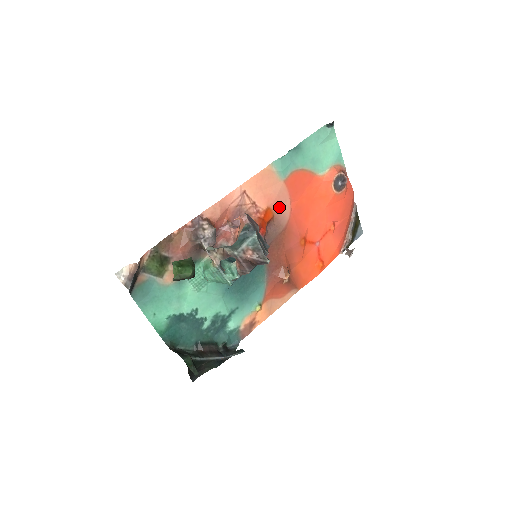
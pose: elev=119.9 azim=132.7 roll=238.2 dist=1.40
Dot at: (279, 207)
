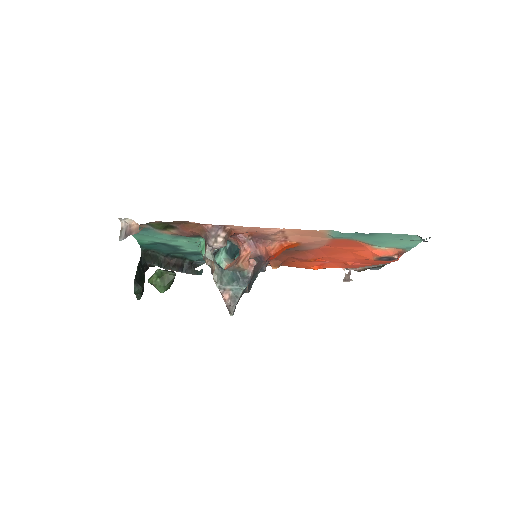
Dot at: (310, 244)
